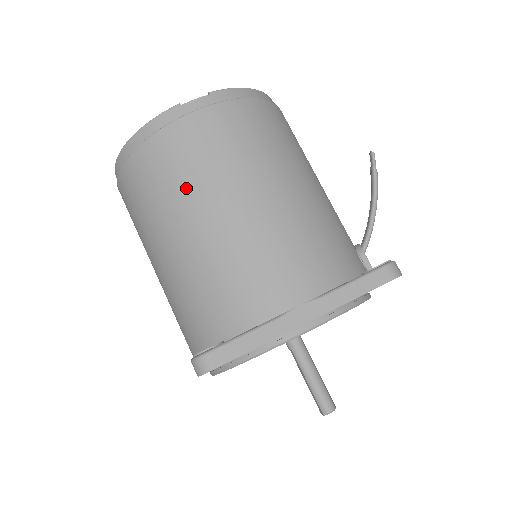
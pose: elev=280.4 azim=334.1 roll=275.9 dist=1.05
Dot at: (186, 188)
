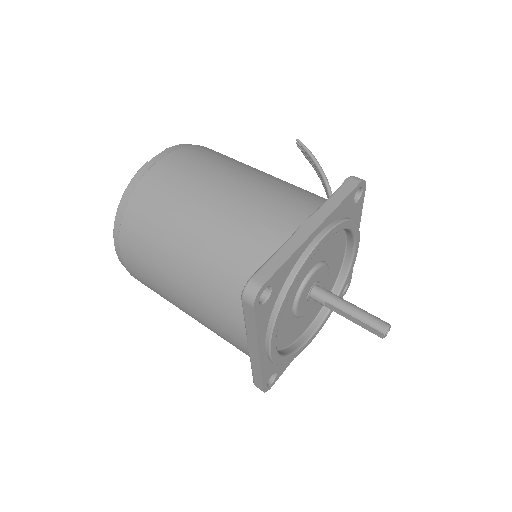
Dot at: (177, 201)
